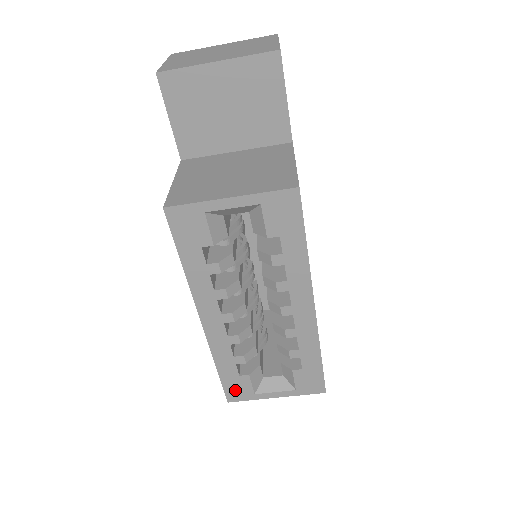
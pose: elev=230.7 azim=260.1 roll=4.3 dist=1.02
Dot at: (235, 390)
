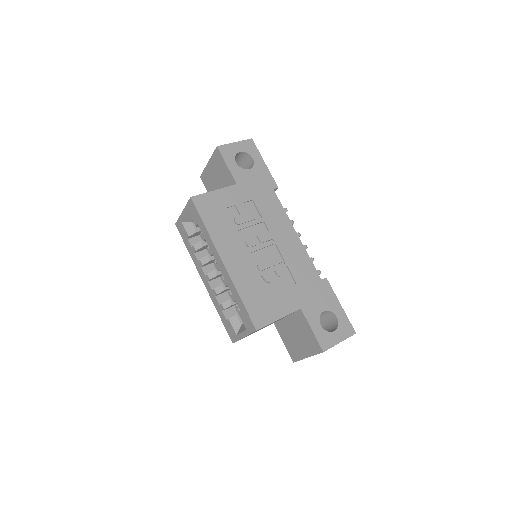
Dot at: (230, 332)
